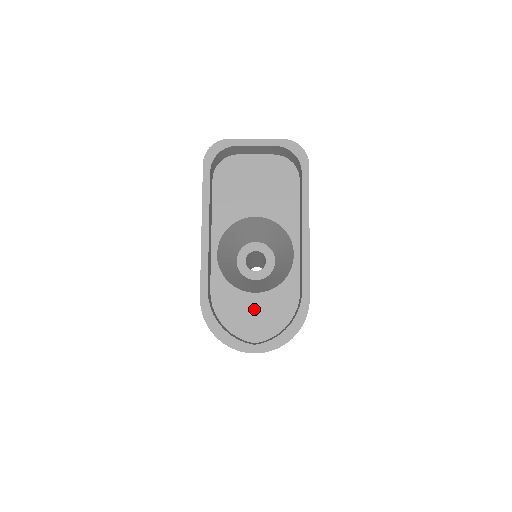
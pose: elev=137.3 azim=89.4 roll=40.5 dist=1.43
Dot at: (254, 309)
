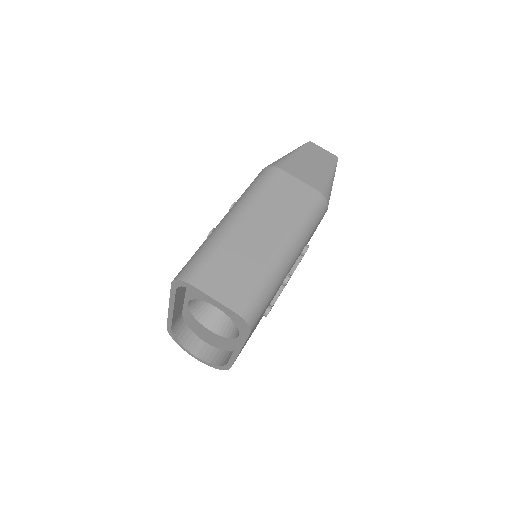
Dot at: (207, 334)
